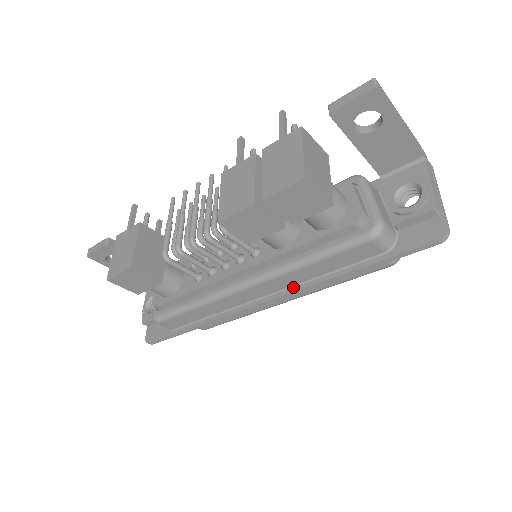
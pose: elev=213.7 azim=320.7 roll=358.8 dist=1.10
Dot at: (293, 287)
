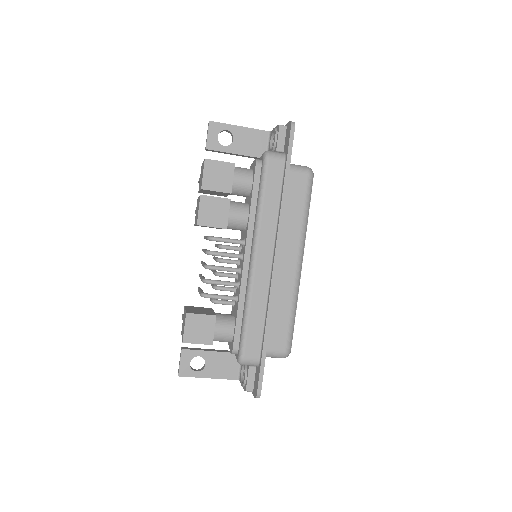
Dot at: (276, 233)
